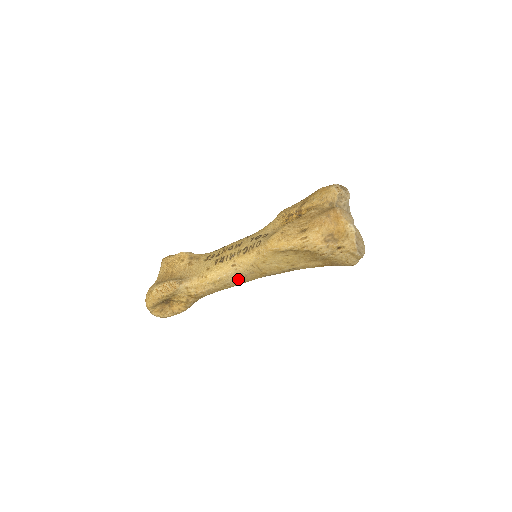
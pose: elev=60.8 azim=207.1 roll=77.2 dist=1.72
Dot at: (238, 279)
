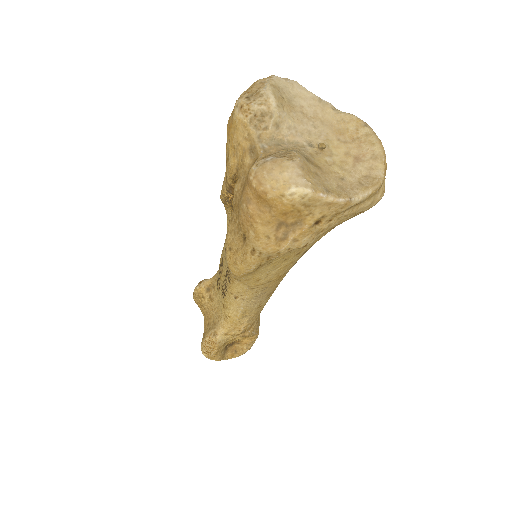
Dot at: (261, 298)
